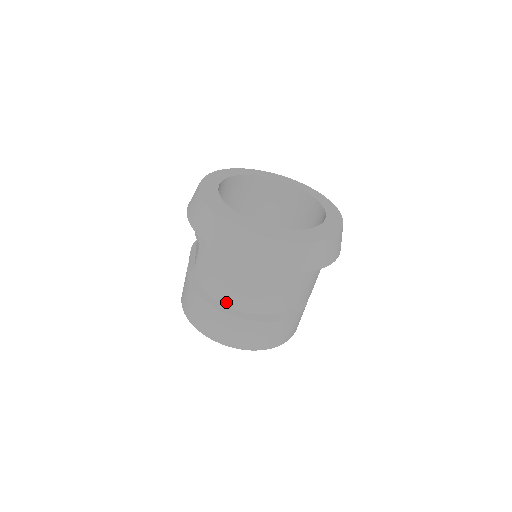
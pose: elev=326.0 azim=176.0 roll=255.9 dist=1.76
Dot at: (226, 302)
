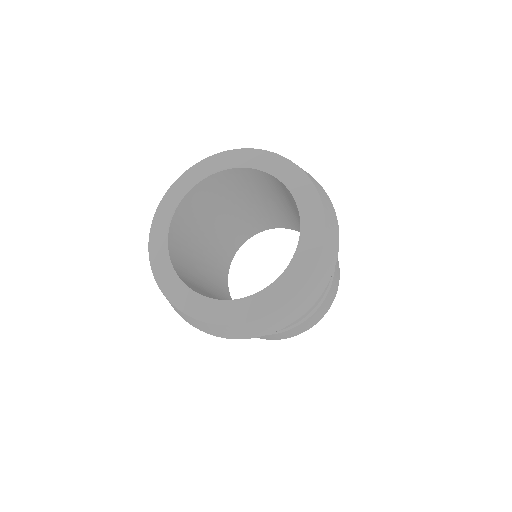
Dot at: occluded
